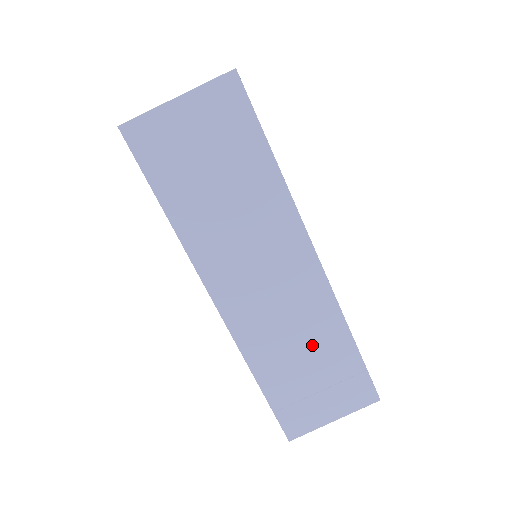
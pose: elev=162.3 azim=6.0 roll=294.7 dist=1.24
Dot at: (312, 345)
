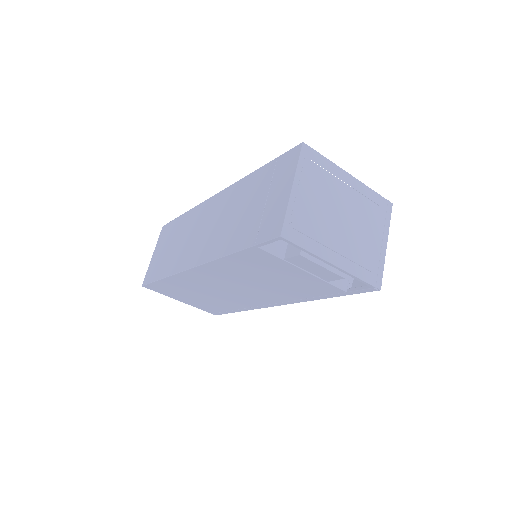
Dot at: (242, 203)
